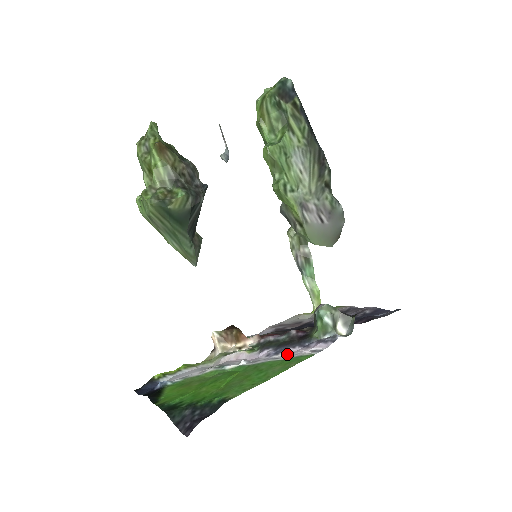
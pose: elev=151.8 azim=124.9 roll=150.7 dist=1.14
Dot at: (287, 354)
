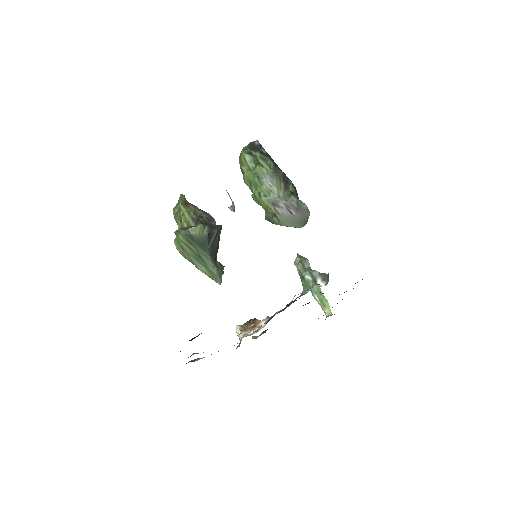
Dot at: occluded
